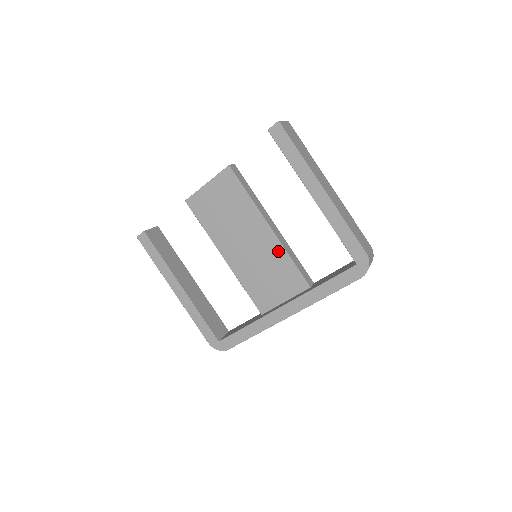
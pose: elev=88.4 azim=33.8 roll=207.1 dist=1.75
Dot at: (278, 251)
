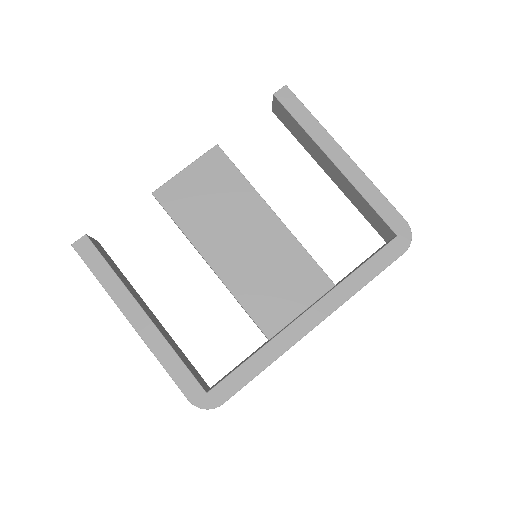
Dot at: (288, 243)
